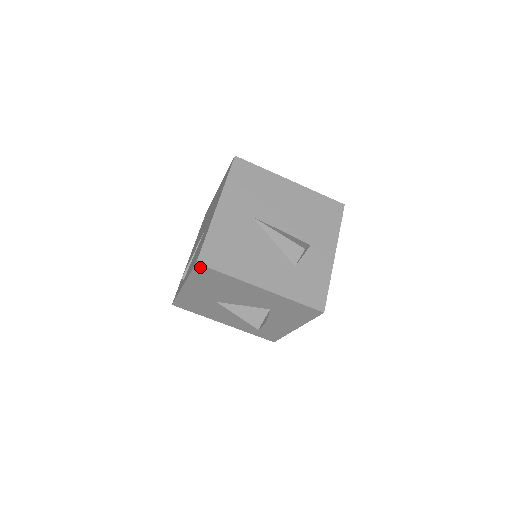
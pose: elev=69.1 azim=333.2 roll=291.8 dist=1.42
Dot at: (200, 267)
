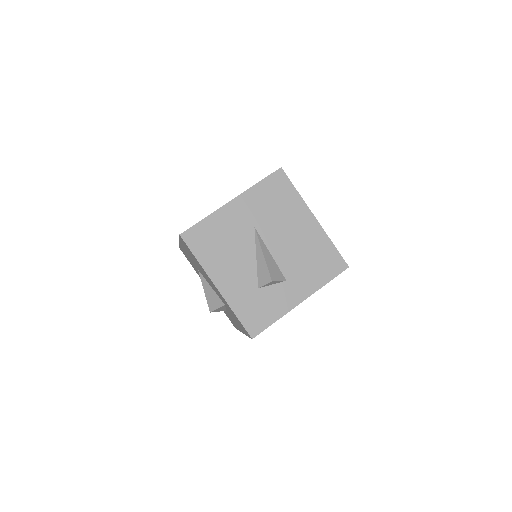
Dot at: (182, 239)
